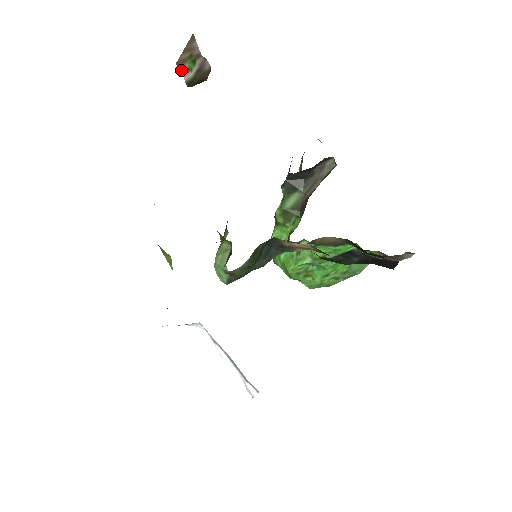
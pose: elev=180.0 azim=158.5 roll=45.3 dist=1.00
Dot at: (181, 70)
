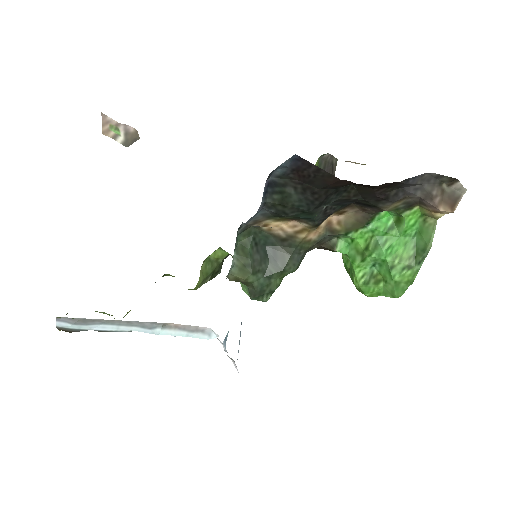
Dot at: (111, 137)
